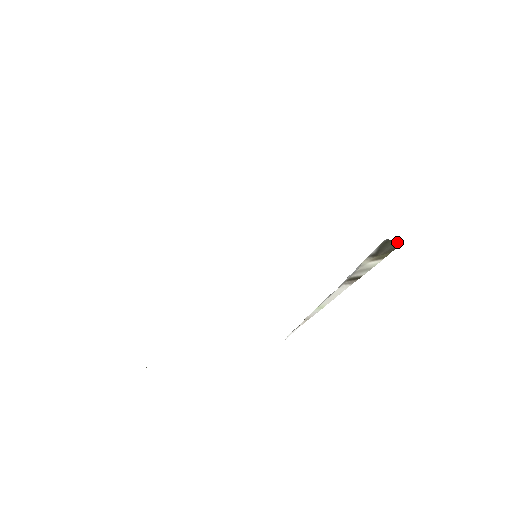
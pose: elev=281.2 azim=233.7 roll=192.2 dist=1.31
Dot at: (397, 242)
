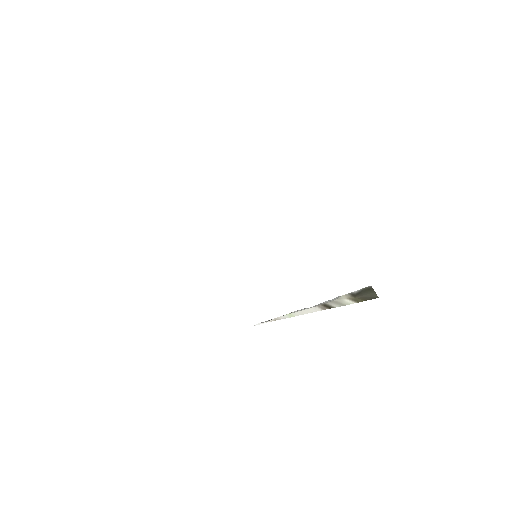
Dot at: (375, 294)
